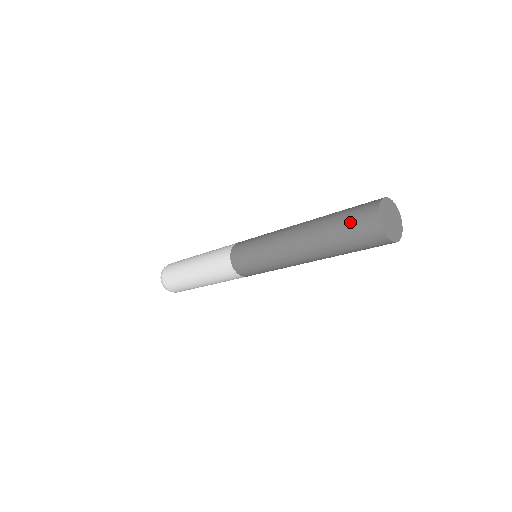
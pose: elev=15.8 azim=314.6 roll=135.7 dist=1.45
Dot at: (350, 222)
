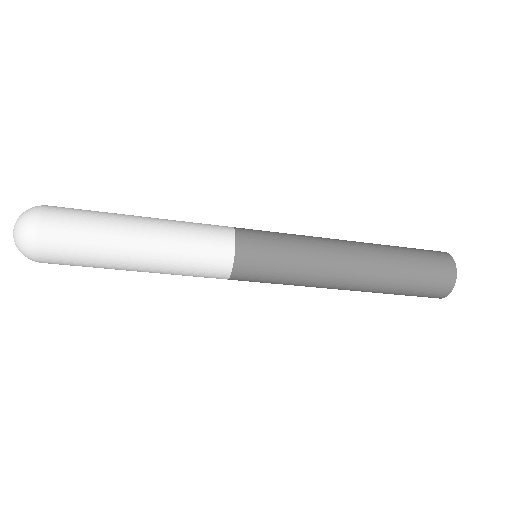
Dot at: (426, 276)
